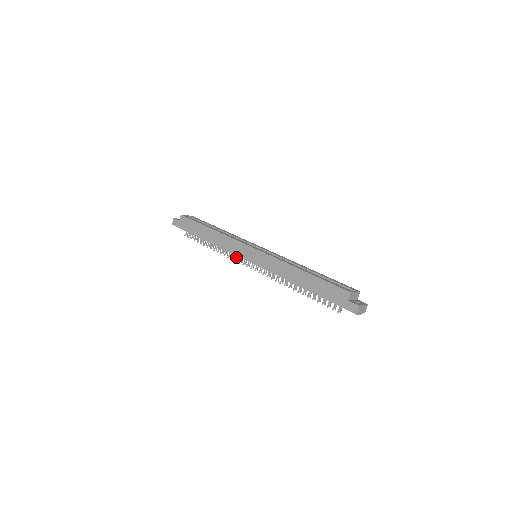
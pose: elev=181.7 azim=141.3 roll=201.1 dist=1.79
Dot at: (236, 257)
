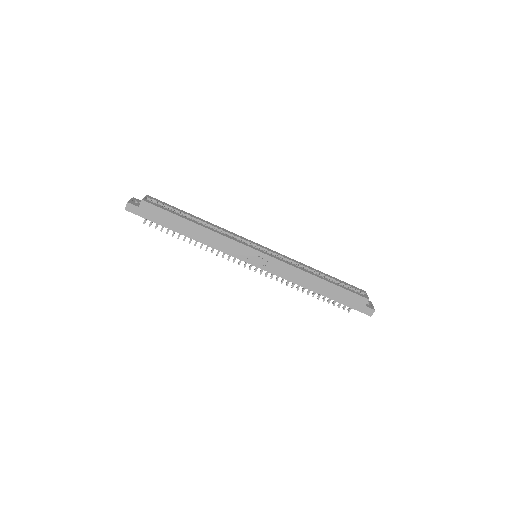
Dot at: (229, 256)
